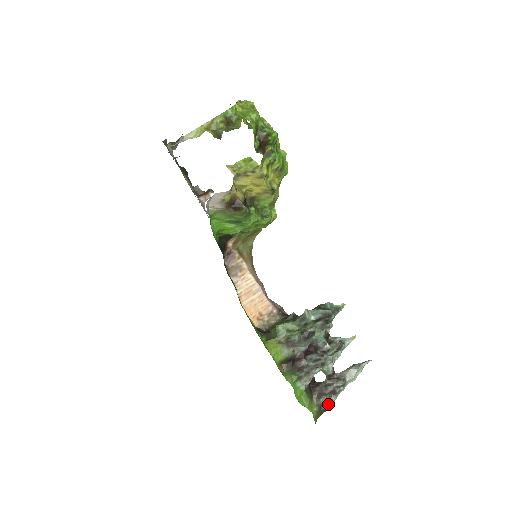
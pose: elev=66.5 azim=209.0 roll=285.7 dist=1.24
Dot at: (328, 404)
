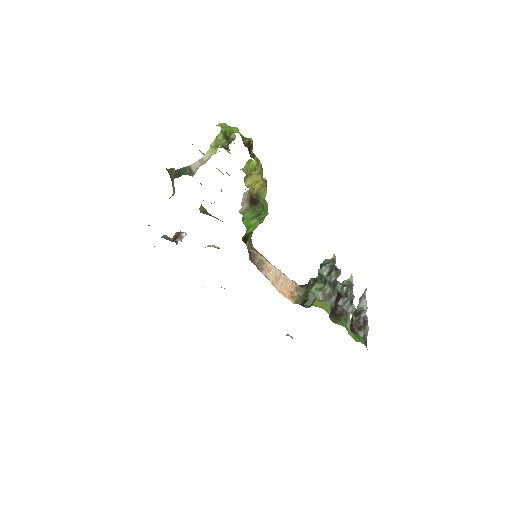
Dot at: (366, 334)
